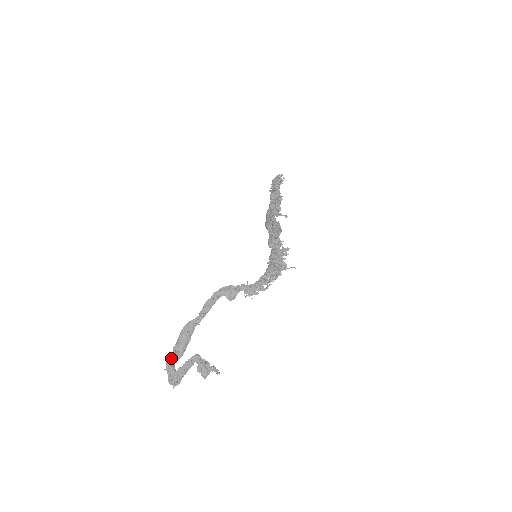
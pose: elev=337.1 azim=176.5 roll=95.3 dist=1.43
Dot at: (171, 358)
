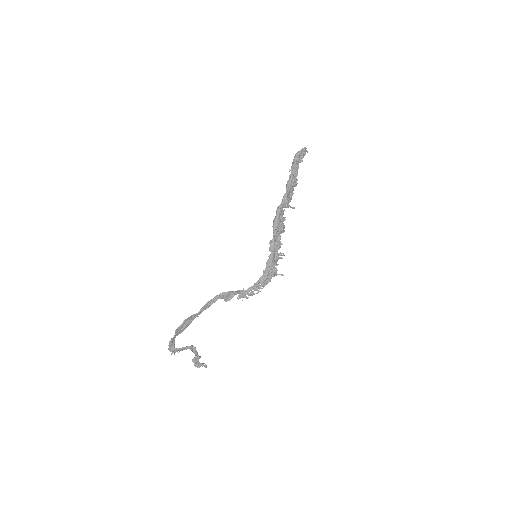
Dot at: (173, 337)
